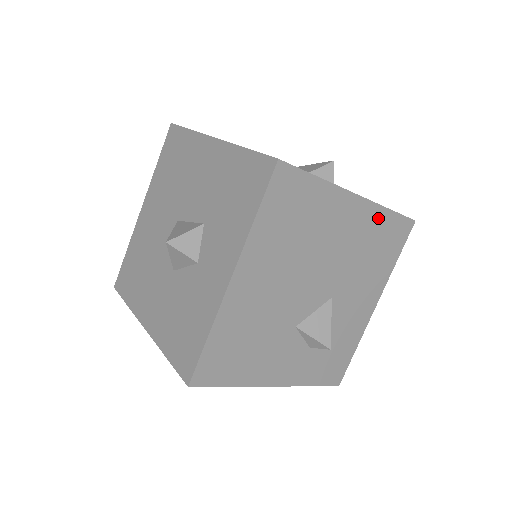
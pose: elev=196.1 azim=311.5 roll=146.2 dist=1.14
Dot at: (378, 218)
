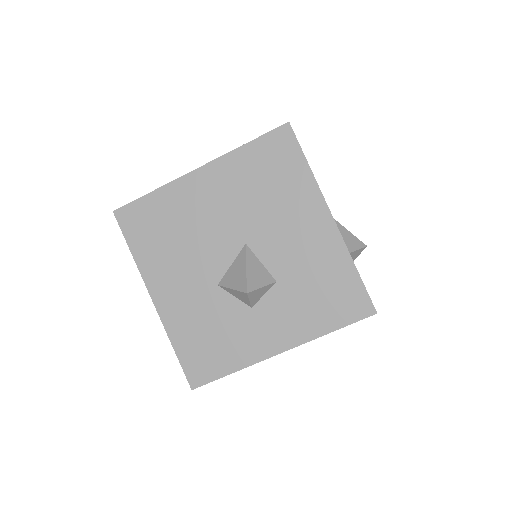
Dot at: occluded
